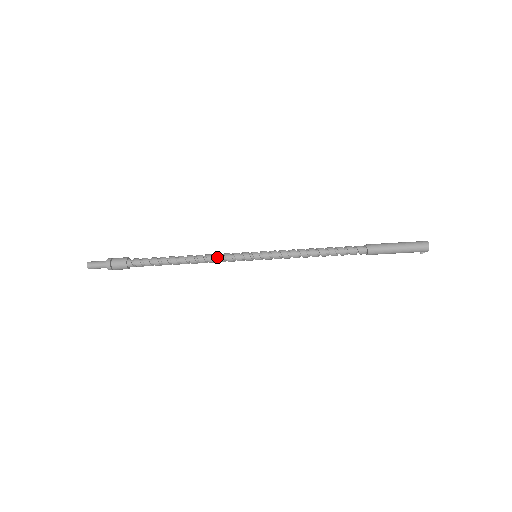
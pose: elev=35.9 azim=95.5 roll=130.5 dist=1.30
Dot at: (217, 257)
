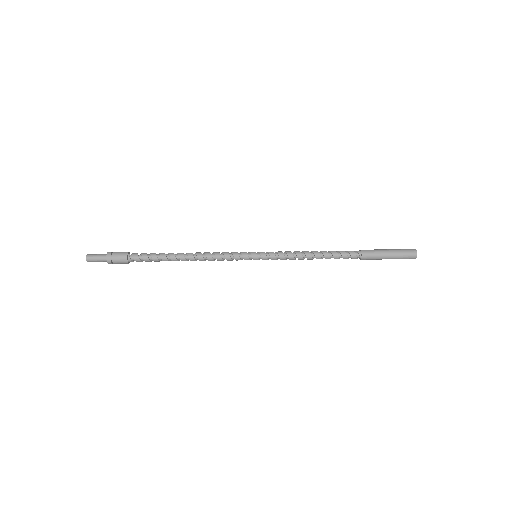
Dot at: occluded
